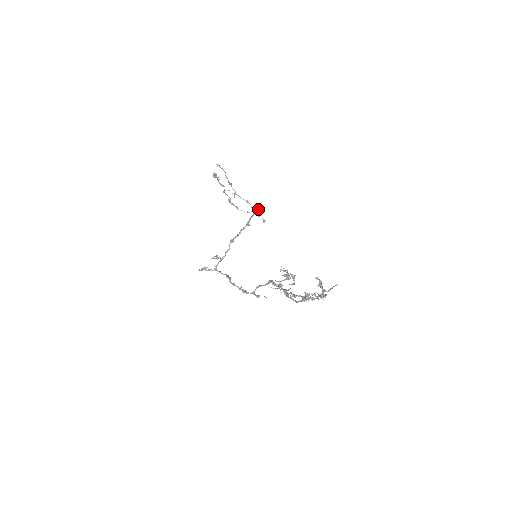
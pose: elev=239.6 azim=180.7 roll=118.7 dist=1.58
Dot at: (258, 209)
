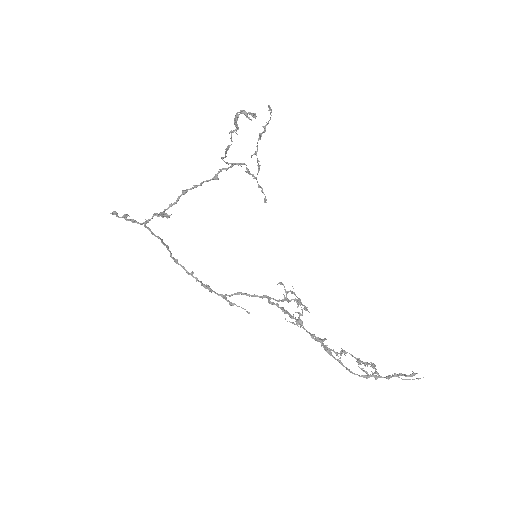
Dot at: occluded
